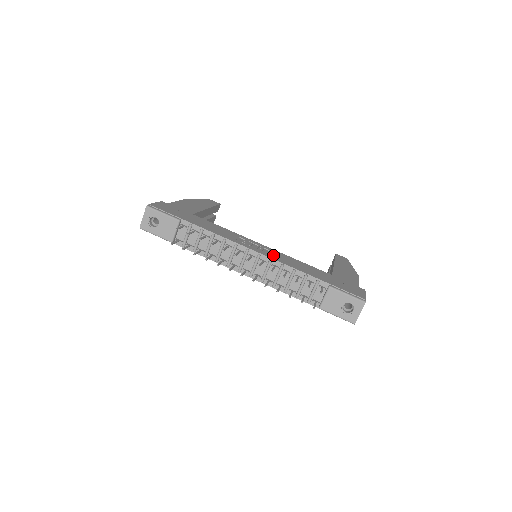
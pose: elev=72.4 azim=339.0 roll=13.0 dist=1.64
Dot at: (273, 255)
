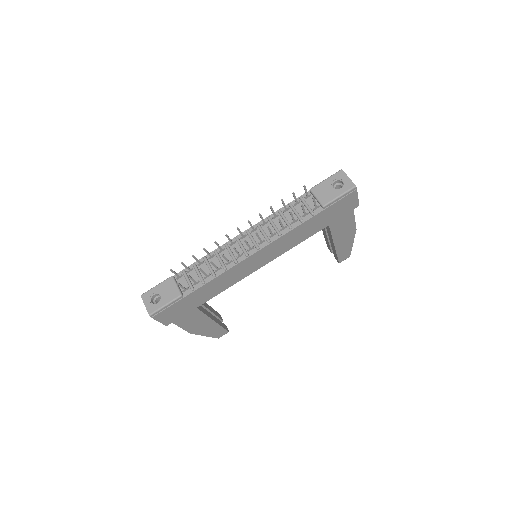
Dot at: occluded
